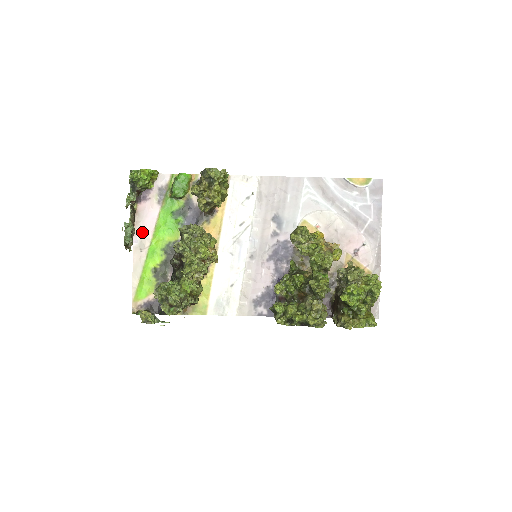
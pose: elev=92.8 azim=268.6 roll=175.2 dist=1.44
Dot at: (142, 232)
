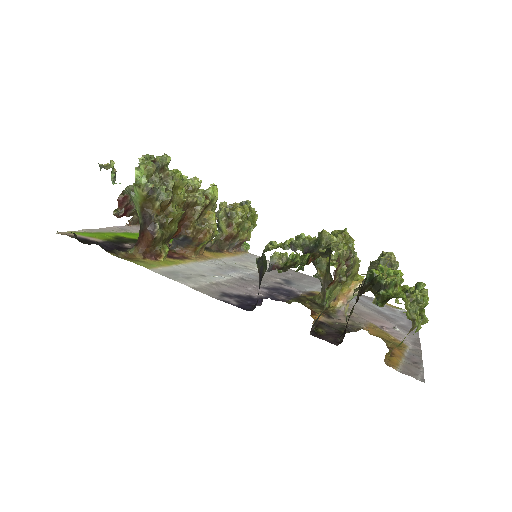
Dot at: (133, 229)
